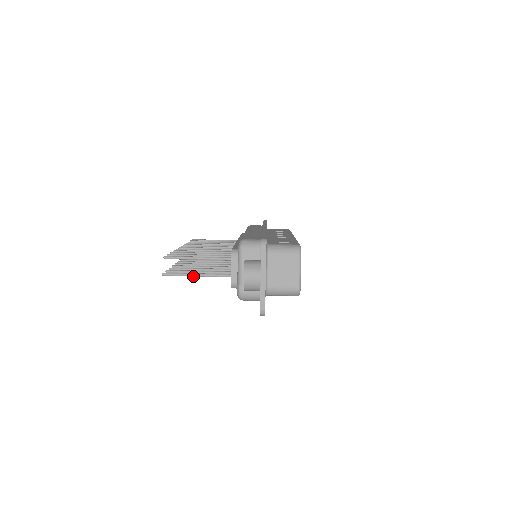
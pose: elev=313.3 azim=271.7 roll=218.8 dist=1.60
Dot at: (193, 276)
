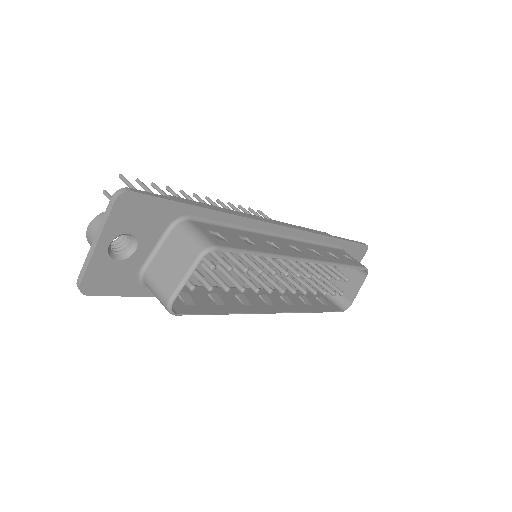
Dot at: occluded
